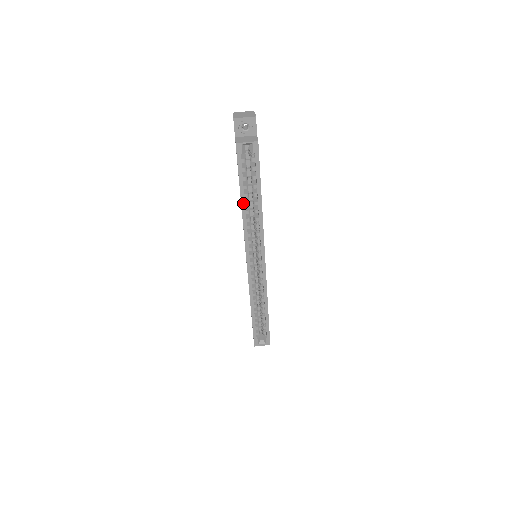
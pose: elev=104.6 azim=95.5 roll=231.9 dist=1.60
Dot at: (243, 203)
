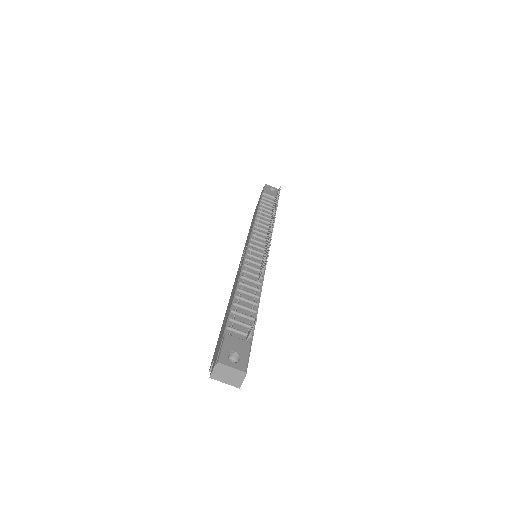
Dot at: occluded
